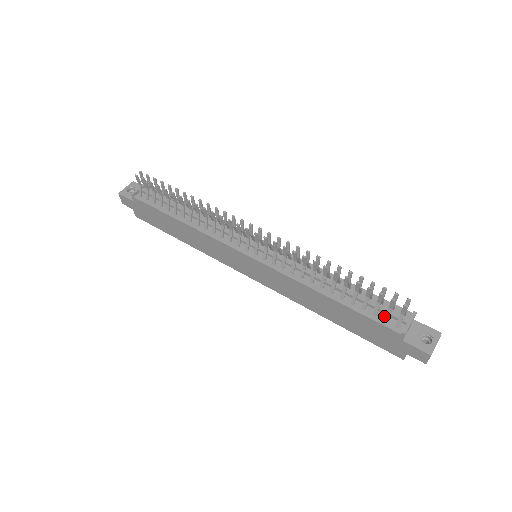
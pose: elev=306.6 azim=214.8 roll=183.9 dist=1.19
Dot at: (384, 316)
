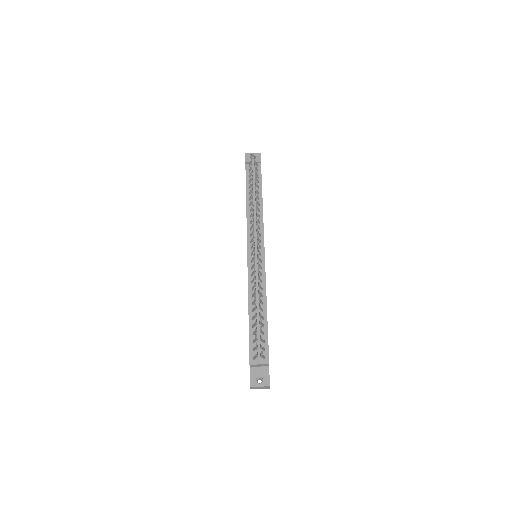
Dot at: occluded
